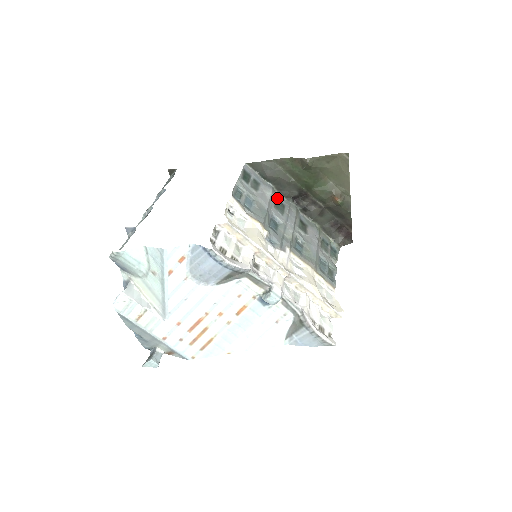
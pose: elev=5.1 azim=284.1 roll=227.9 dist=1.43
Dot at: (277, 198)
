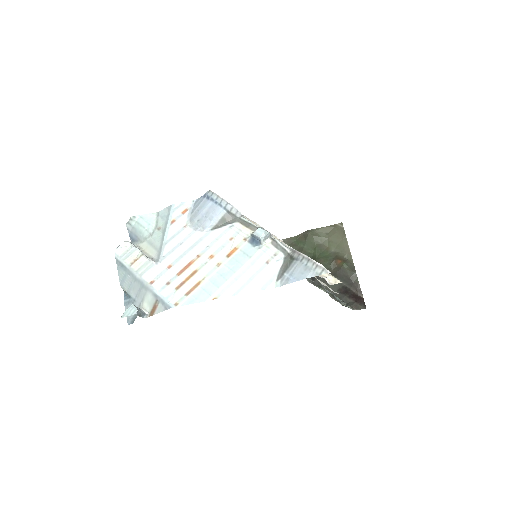
Dot at: occluded
